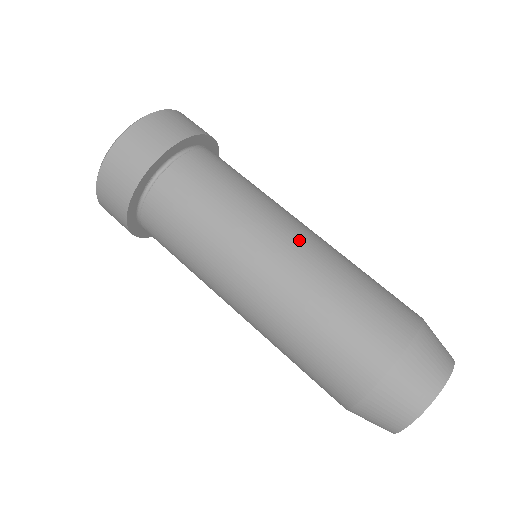
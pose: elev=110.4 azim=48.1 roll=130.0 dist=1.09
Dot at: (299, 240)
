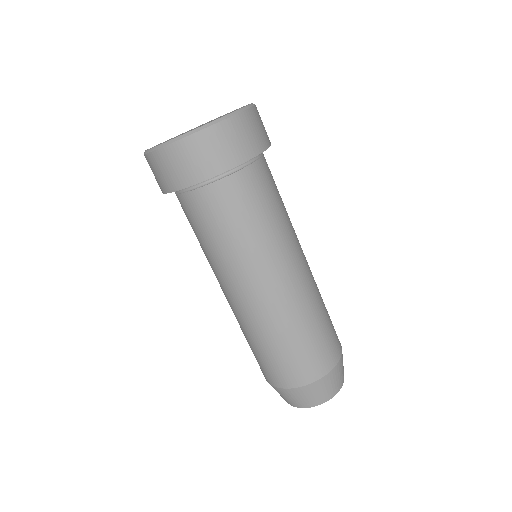
Dot at: (295, 281)
